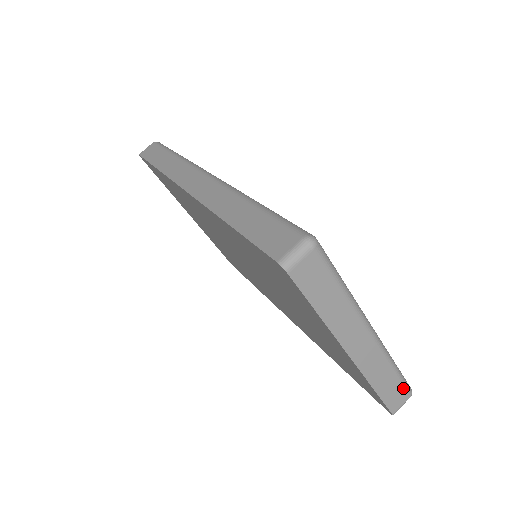
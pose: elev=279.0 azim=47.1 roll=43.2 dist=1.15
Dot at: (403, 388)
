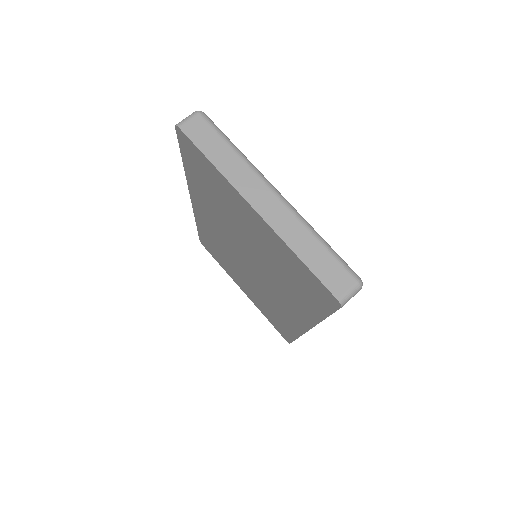
Dot at: (341, 267)
